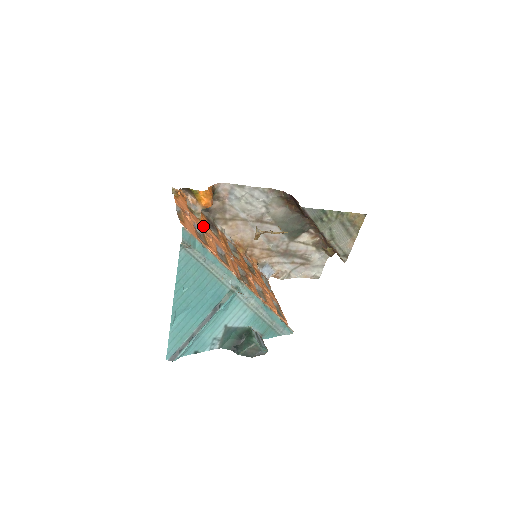
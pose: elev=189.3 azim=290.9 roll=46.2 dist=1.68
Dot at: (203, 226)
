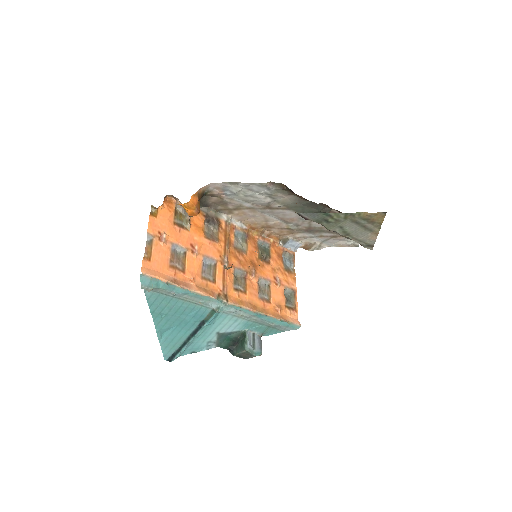
Dot at: (190, 237)
